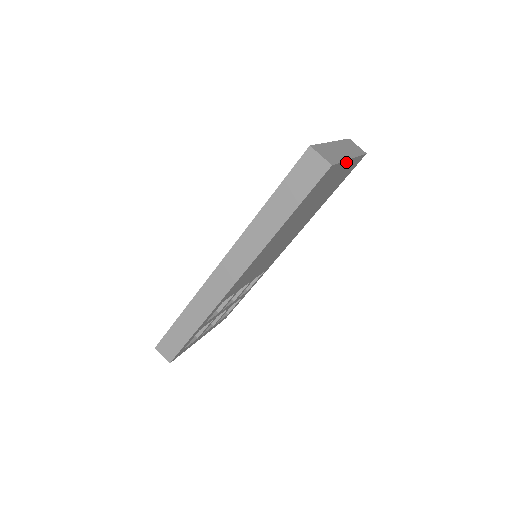
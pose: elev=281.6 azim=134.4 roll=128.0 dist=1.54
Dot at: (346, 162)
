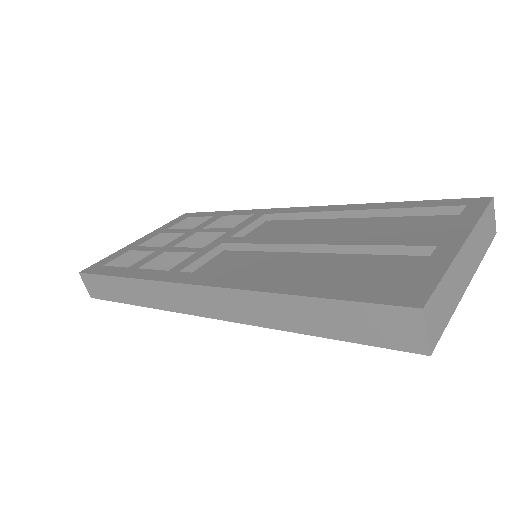
Dot at: occluded
